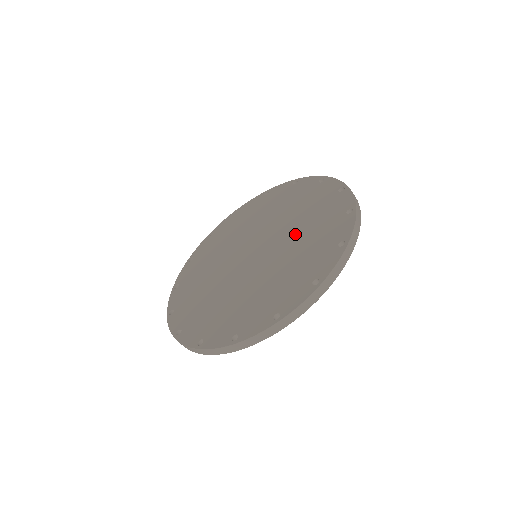
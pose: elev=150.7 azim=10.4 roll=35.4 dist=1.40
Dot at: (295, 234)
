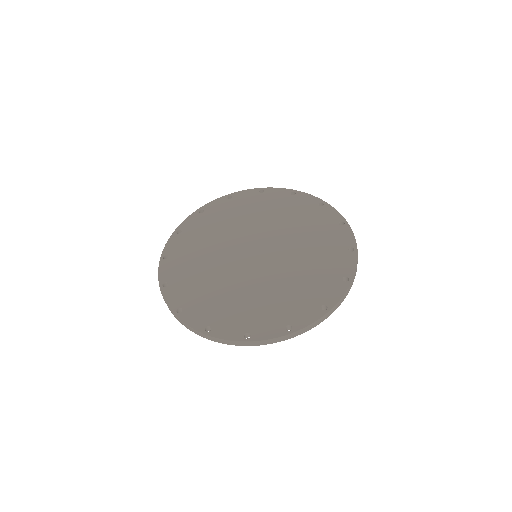
Dot at: (287, 229)
